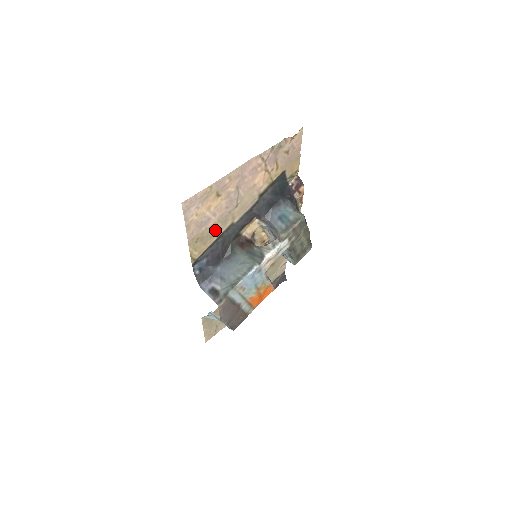
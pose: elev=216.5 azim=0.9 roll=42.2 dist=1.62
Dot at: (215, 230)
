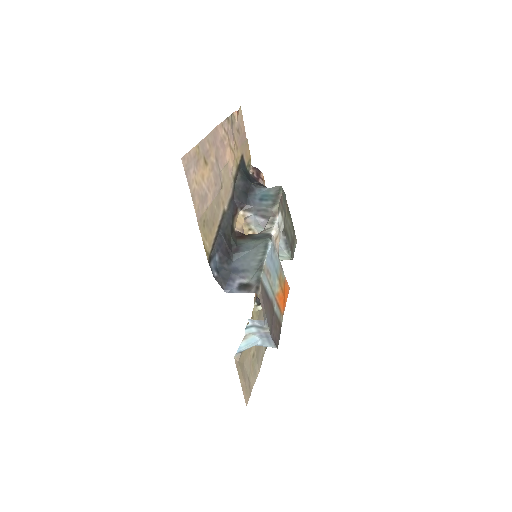
Dot at: (214, 215)
